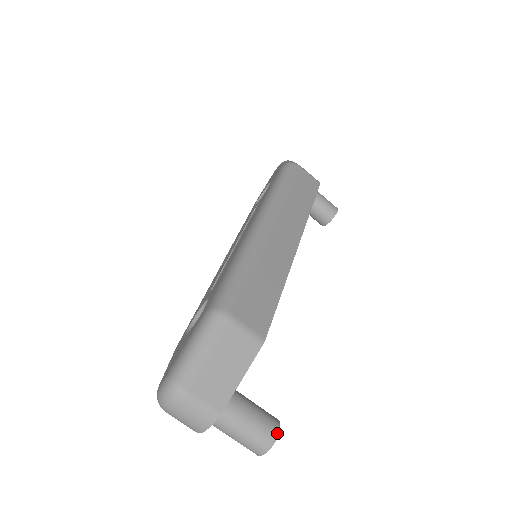
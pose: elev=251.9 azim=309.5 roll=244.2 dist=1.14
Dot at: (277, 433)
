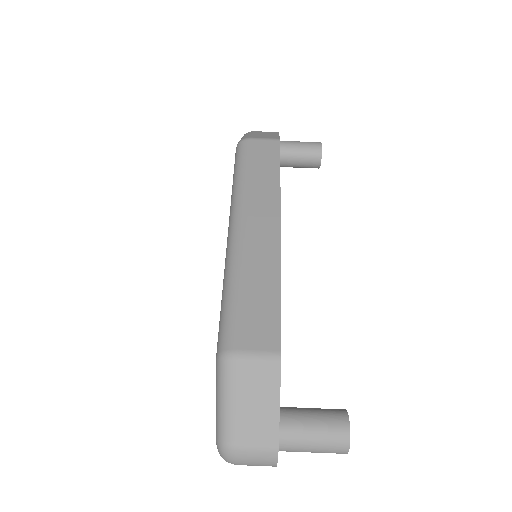
Dot at: (348, 427)
